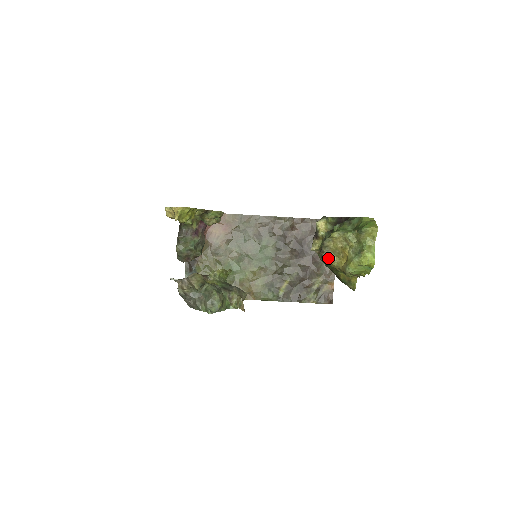
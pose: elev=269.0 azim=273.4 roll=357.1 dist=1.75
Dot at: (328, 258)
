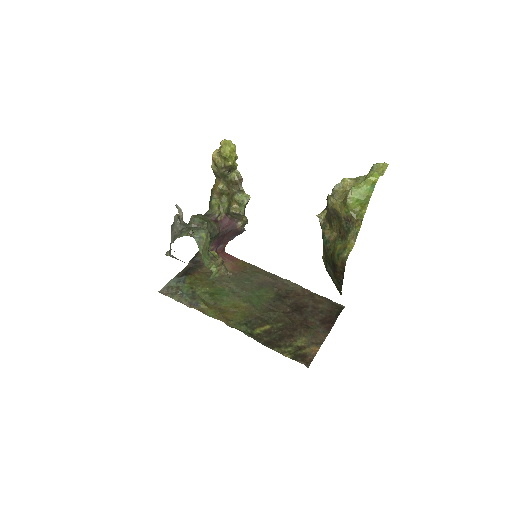
Dot at: (333, 198)
